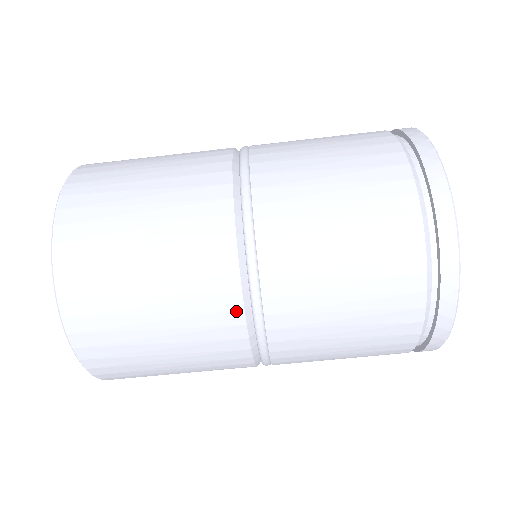
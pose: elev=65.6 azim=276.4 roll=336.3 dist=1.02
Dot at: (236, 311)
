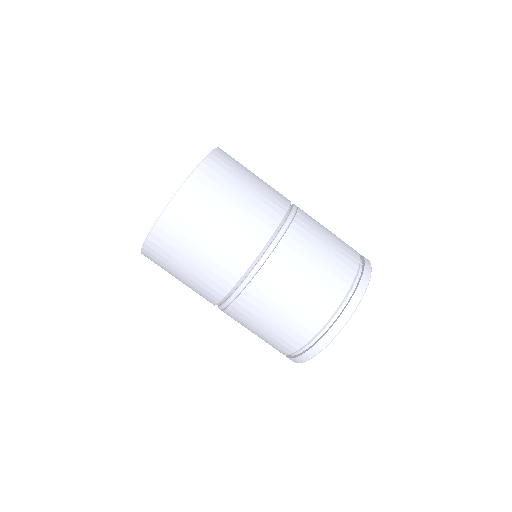
Dot at: (221, 295)
